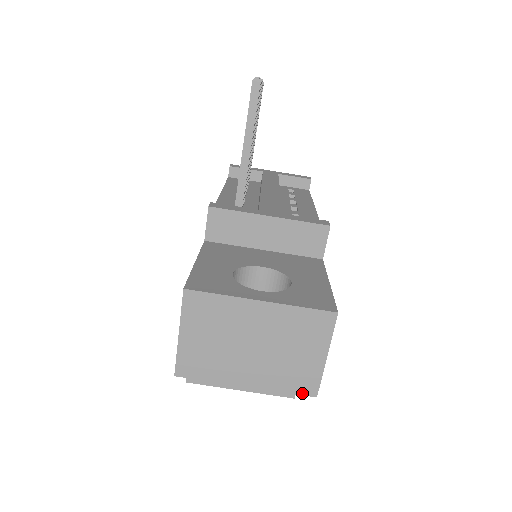
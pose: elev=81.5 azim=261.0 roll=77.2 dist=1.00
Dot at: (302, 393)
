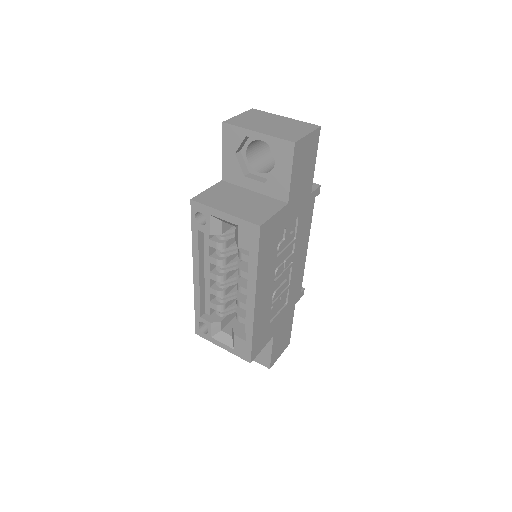
Dot at: (287, 140)
